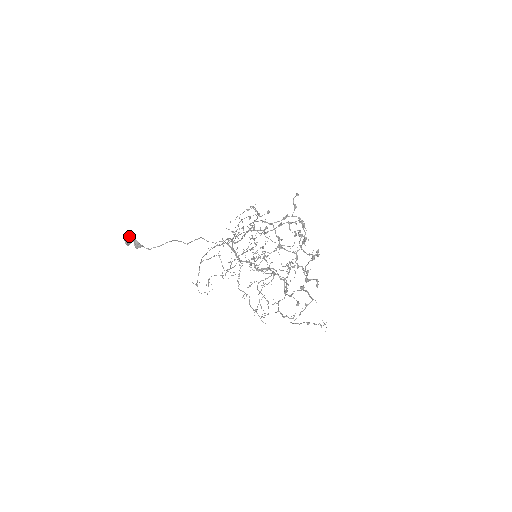
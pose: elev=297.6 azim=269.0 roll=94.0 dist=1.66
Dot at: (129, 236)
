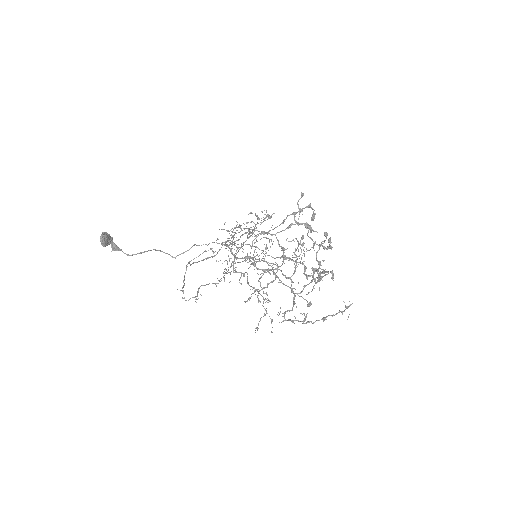
Dot at: (106, 234)
